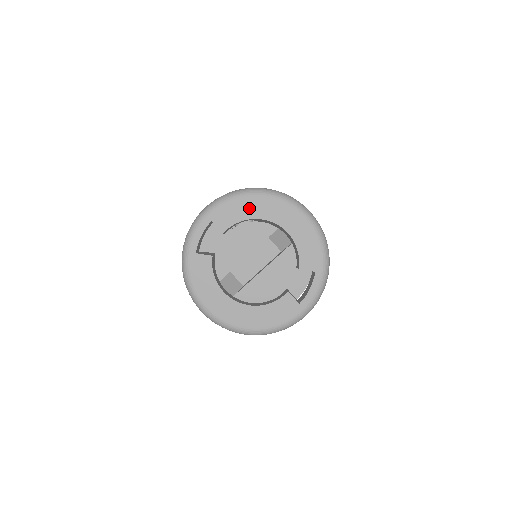
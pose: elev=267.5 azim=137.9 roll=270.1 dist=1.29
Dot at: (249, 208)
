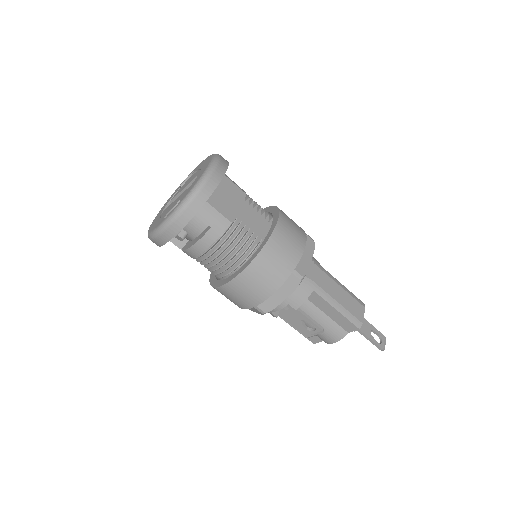
Dot at: (204, 163)
